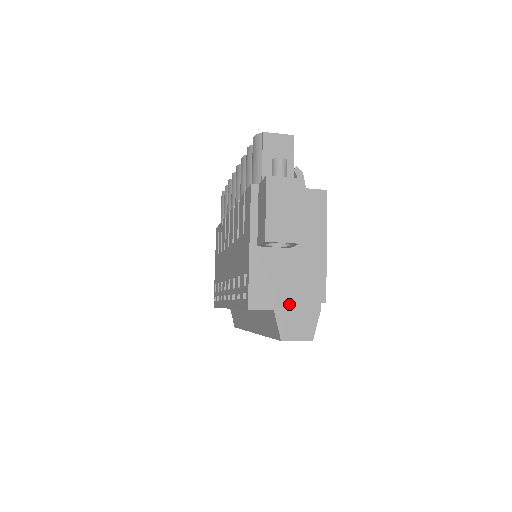
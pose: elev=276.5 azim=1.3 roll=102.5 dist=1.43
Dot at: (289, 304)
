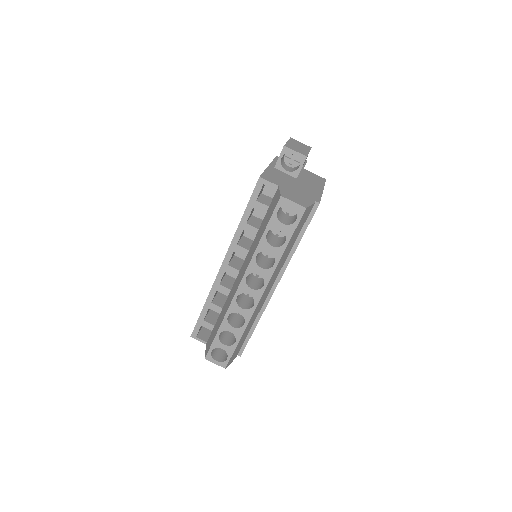
Dot at: (291, 190)
